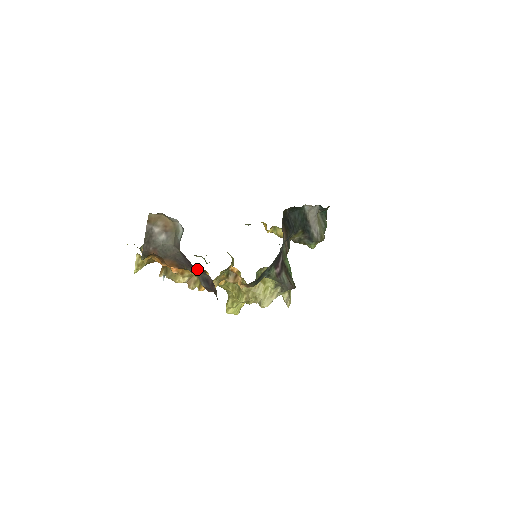
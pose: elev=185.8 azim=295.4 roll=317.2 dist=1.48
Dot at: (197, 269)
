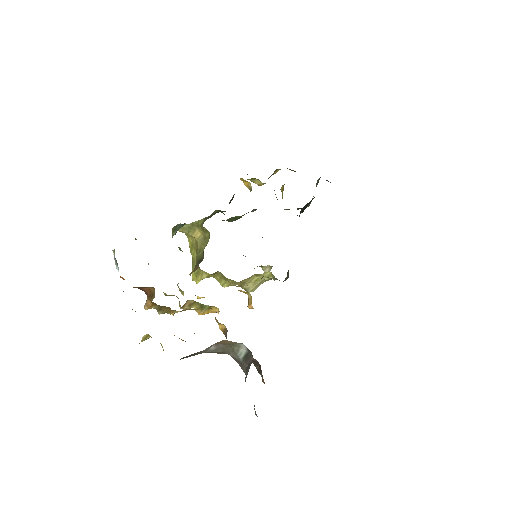
Dot at: occluded
